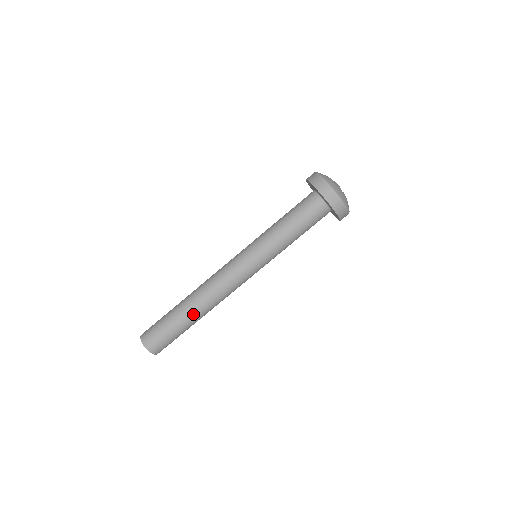
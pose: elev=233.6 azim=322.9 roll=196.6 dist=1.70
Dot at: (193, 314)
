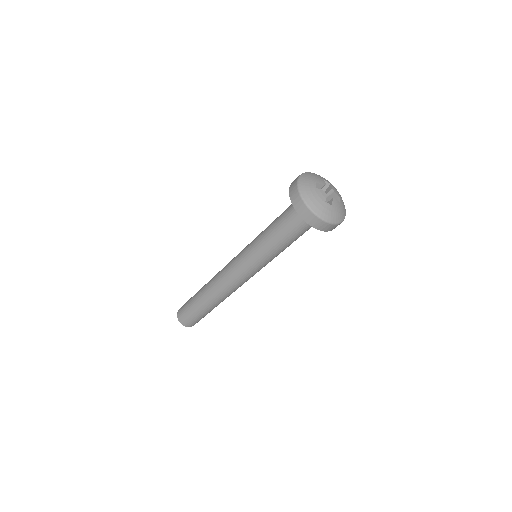
Dot at: (209, 303)
